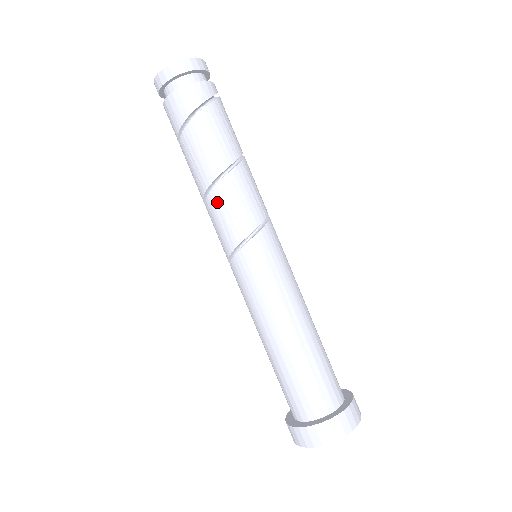
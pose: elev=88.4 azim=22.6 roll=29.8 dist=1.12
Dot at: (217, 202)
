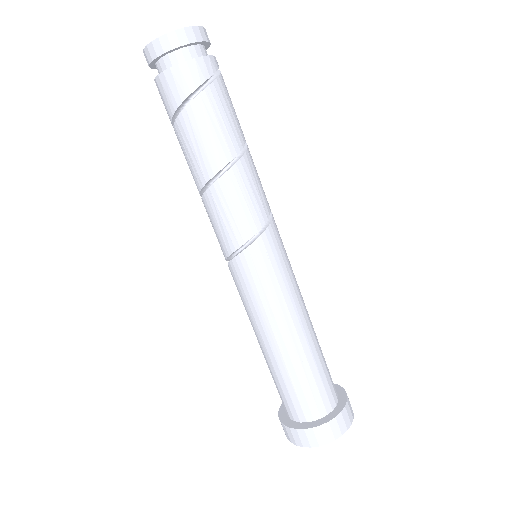
Dot at: (214, 202)
